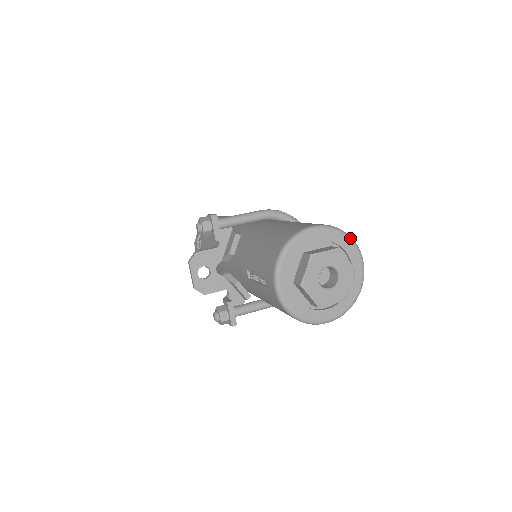
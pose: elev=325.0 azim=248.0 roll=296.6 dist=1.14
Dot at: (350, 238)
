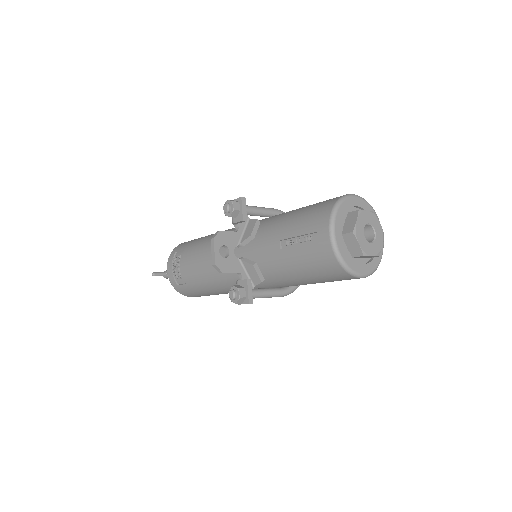
Dot at: (375, 212)
